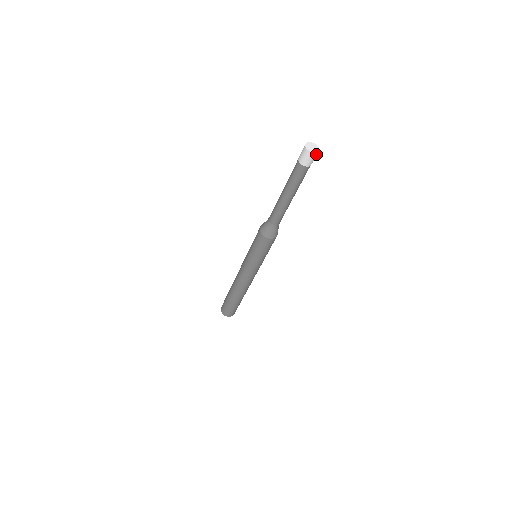
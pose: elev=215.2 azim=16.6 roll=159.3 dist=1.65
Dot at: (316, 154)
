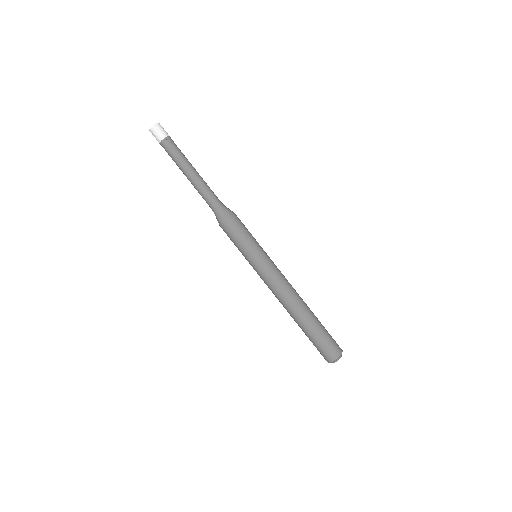
Dot at: (159, 125)
